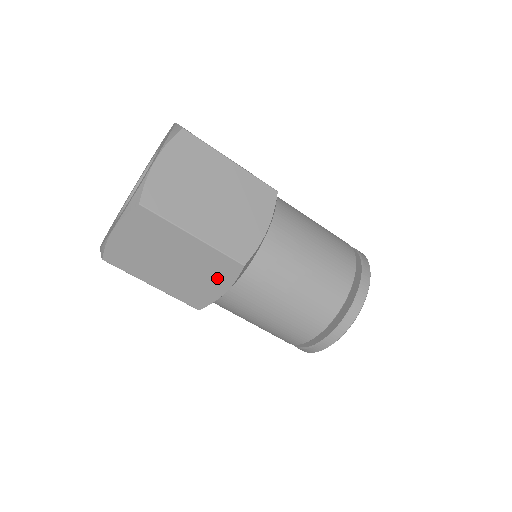
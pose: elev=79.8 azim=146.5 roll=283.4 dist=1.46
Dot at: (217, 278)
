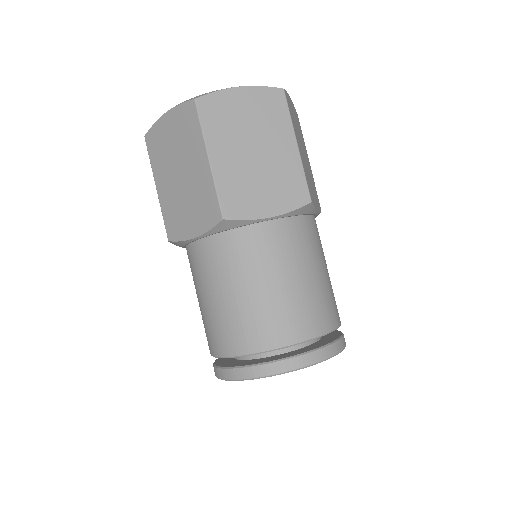
Dot at: (198, 217)
